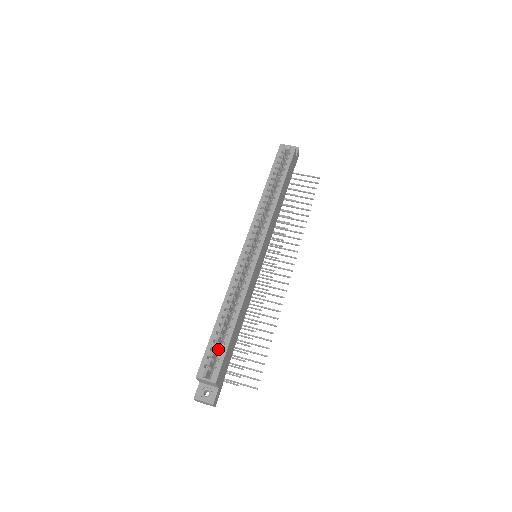
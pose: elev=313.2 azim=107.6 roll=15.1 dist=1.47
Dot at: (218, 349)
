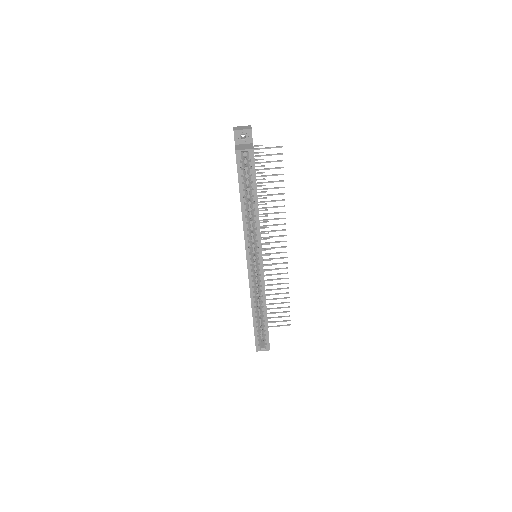
Dot at: (259, 325)
